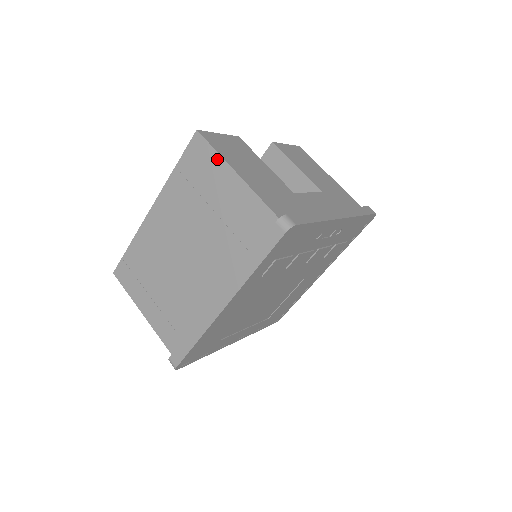
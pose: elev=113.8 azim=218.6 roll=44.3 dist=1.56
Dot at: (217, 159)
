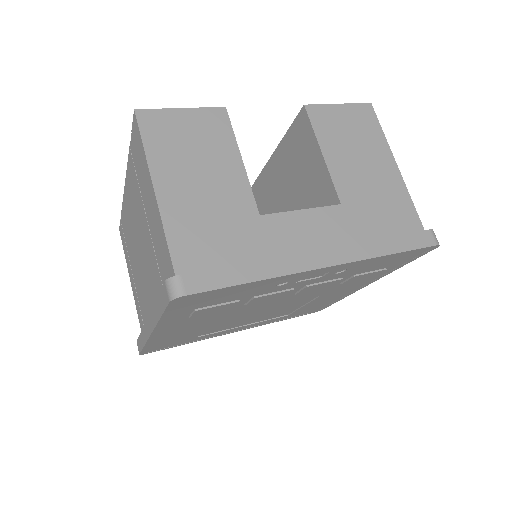
Dot at: (144, 160)
